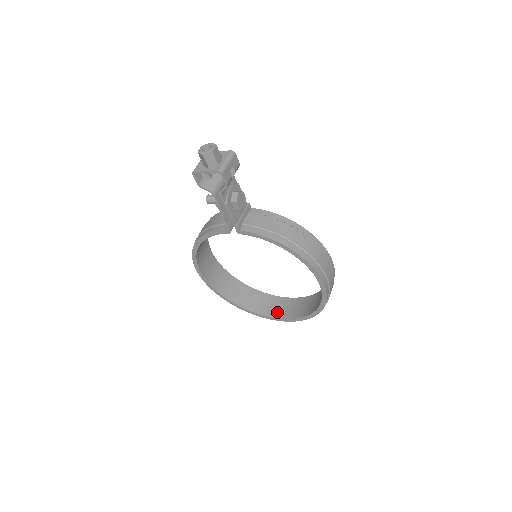
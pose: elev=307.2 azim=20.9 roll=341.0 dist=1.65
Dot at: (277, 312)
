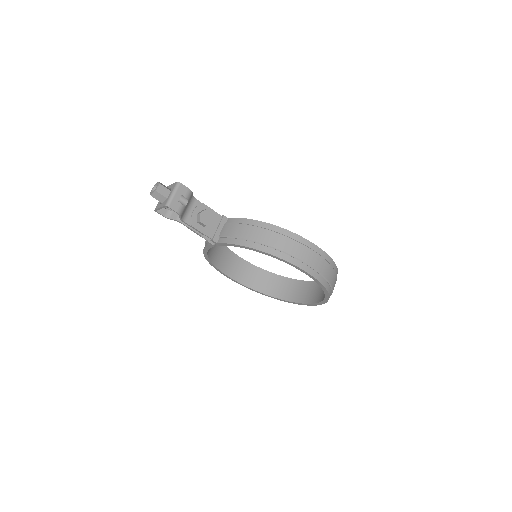
Dot at: (308, 297)
